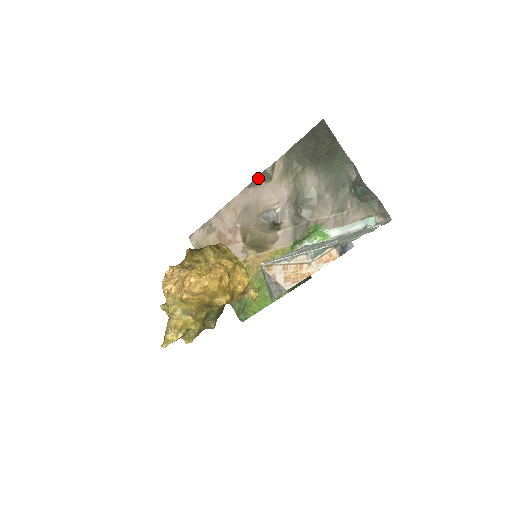
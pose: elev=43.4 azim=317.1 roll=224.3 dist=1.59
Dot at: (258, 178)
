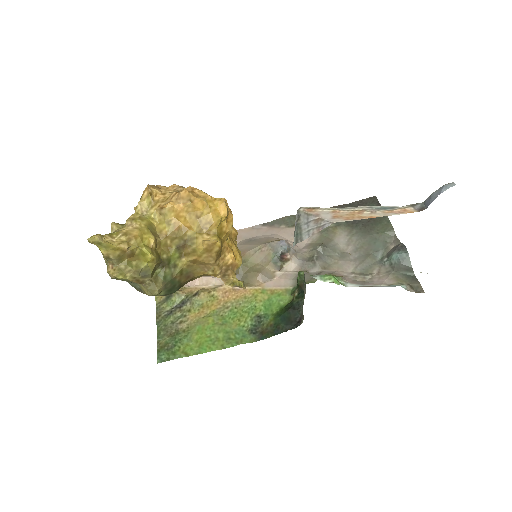
Dot at: (280, 220)
